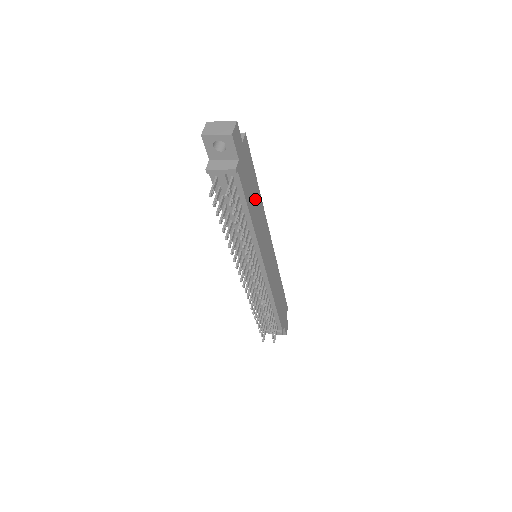
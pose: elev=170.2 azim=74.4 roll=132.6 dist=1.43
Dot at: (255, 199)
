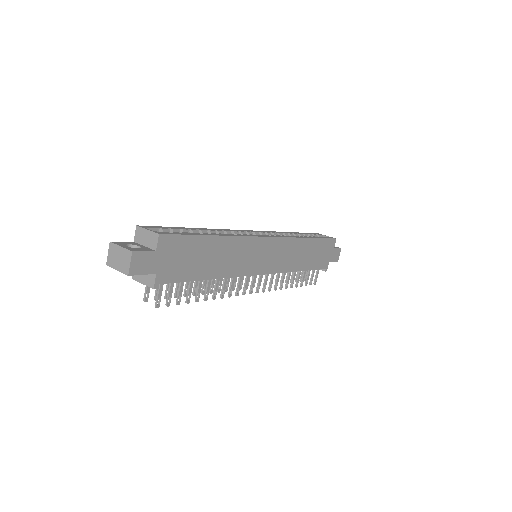
Dot at: (213, 254)
